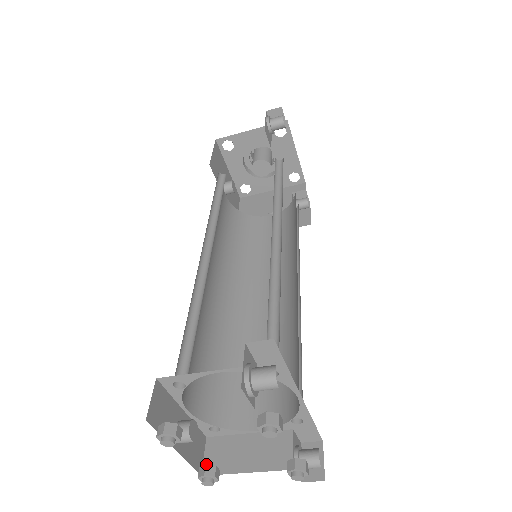
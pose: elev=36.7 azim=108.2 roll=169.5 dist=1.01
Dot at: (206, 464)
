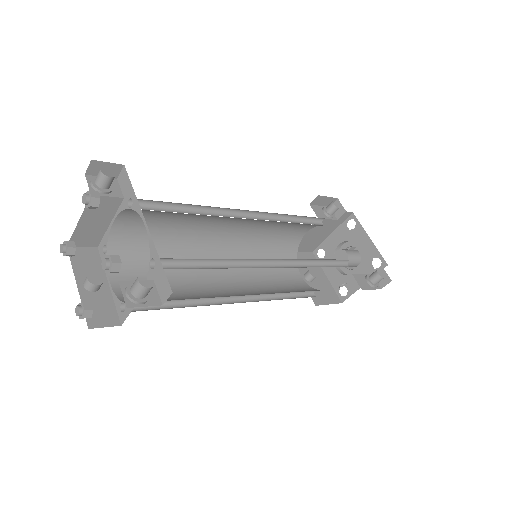
Dot at: (99, 326)
